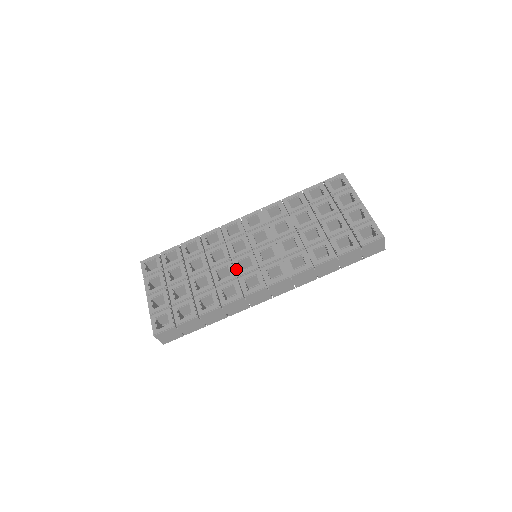
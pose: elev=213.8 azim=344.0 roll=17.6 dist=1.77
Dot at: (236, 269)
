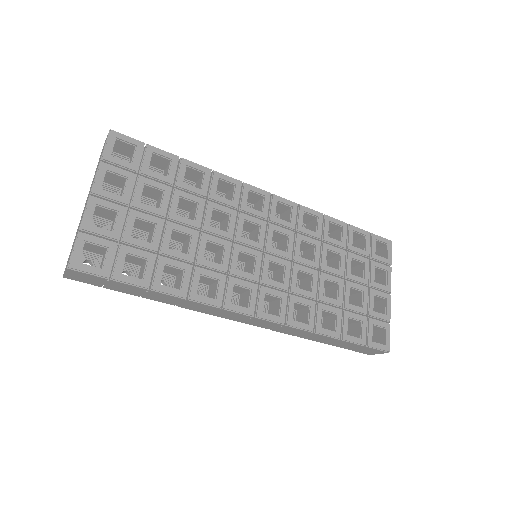
Dot at: (233, 261)
